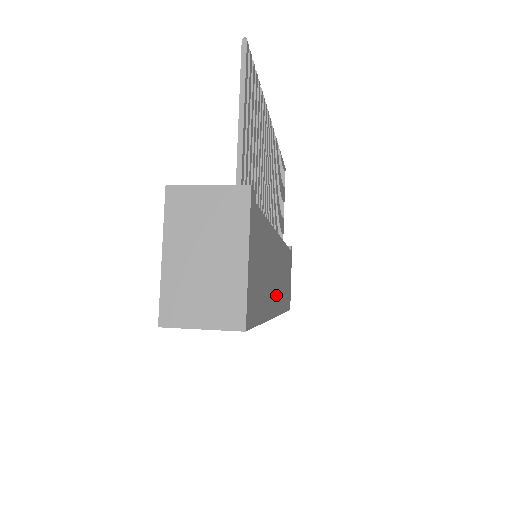
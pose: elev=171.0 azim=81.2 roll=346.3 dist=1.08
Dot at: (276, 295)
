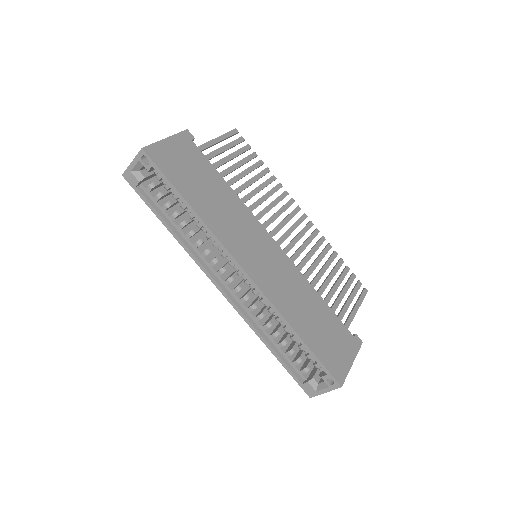
Dot at: (246, 255)
